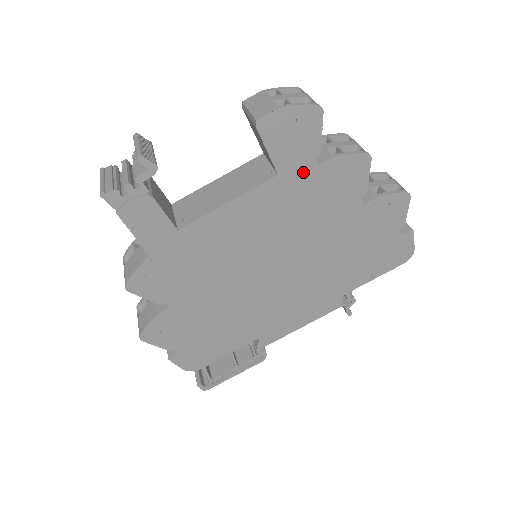
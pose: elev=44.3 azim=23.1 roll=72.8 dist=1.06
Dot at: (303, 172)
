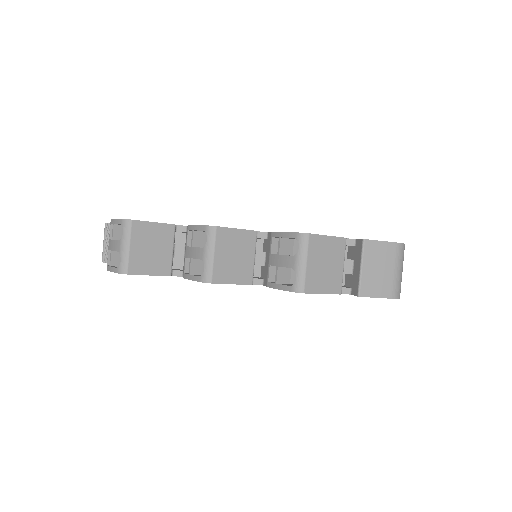
Dot at: occluded
